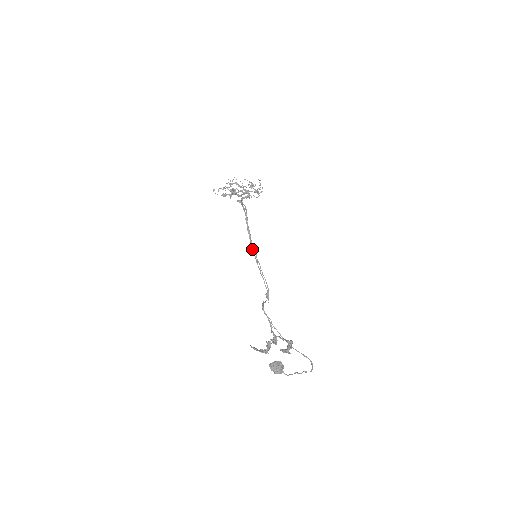
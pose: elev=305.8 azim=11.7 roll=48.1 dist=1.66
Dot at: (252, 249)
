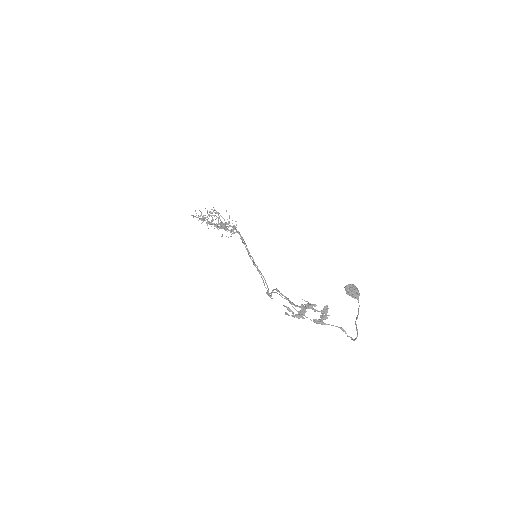
Dot at: (248, 253)
